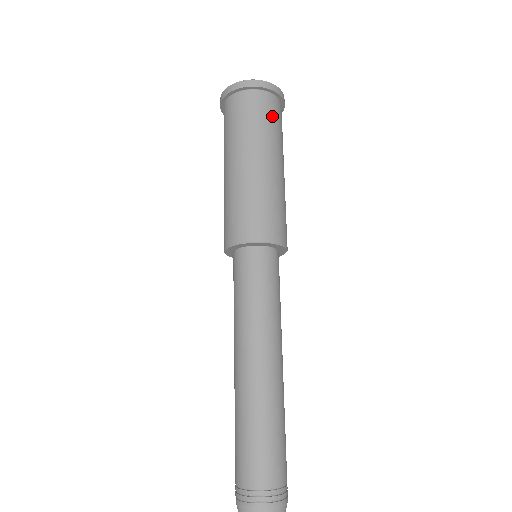
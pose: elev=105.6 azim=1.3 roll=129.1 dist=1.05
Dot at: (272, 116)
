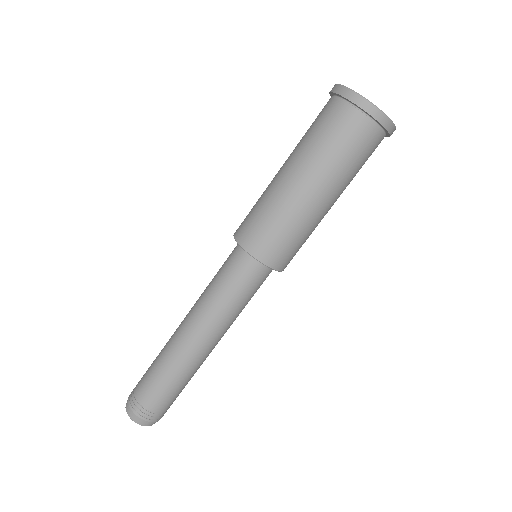
Dot at: occluded
